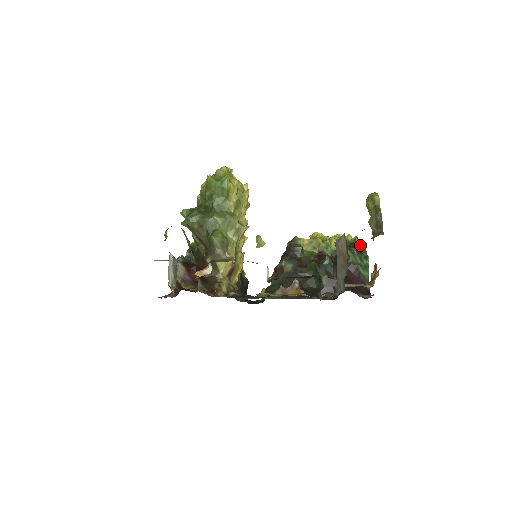
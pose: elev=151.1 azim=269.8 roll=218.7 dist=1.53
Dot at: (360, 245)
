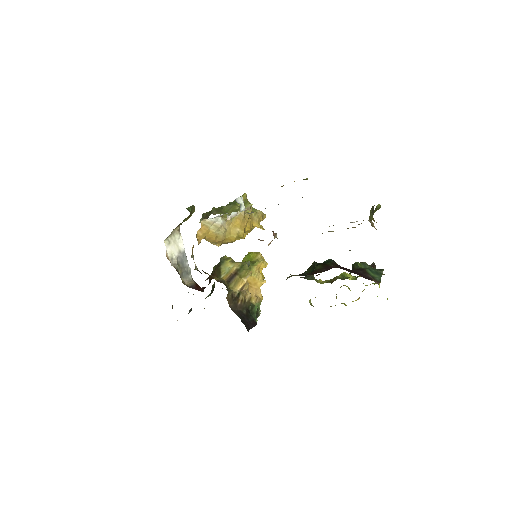
Dot at: occluded
